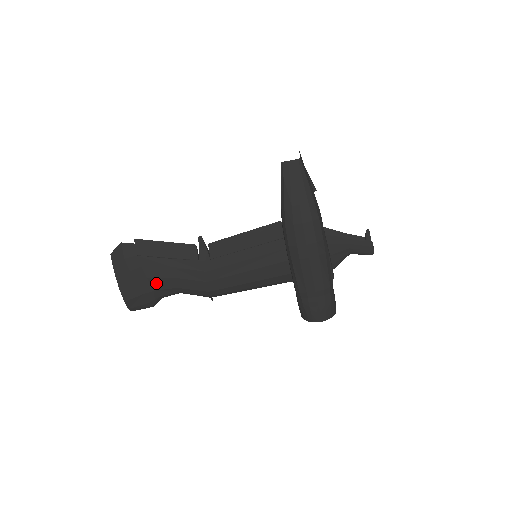
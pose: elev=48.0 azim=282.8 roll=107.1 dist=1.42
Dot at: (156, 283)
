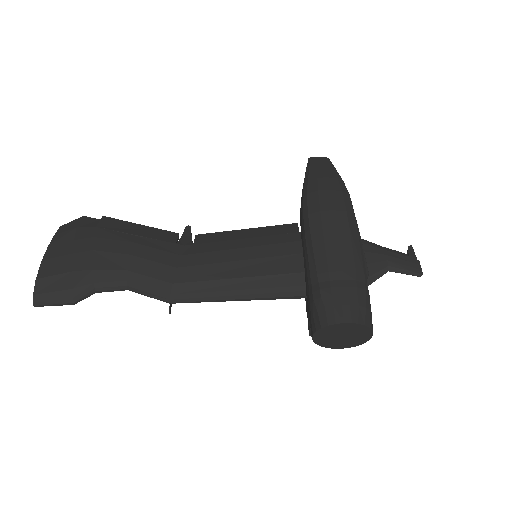
Dot at: (101, 259)
